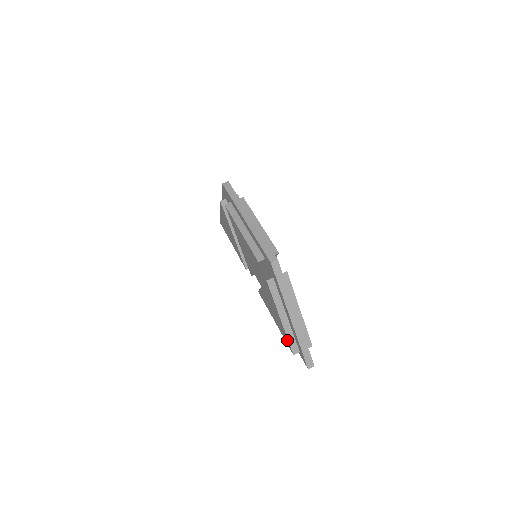
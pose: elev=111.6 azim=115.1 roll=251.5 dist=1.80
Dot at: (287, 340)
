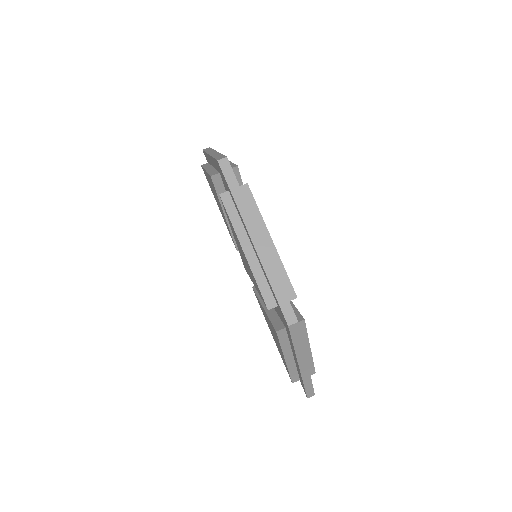
Dot at: occluded
